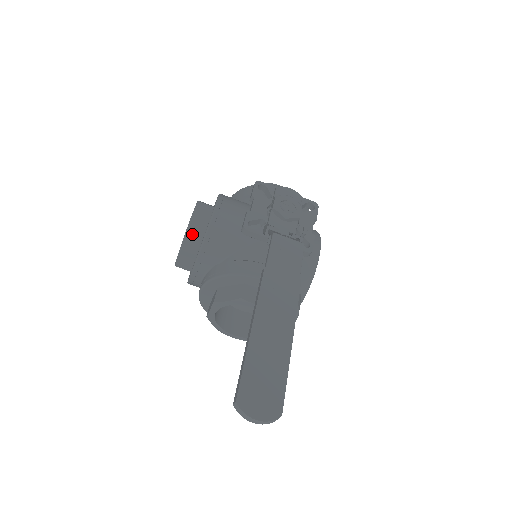
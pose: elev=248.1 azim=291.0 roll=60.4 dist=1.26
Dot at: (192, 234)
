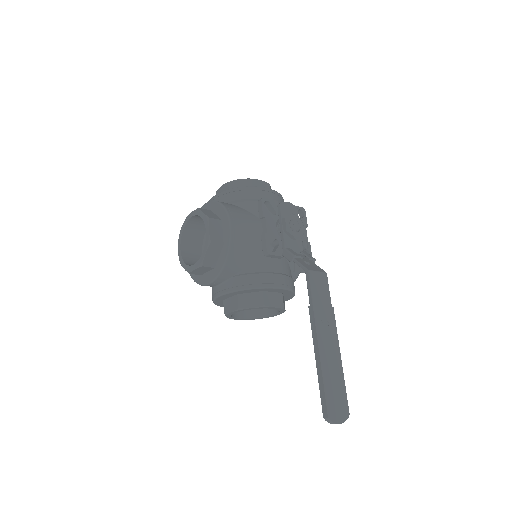
Dot at: (211, 252)
